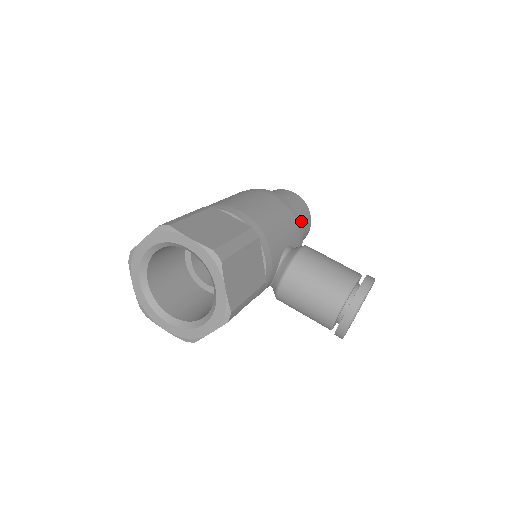
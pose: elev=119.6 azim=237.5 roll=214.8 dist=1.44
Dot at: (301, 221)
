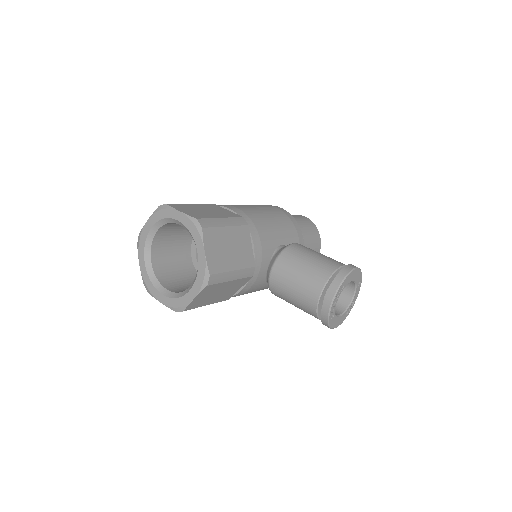
Dot at: (307, 237)
